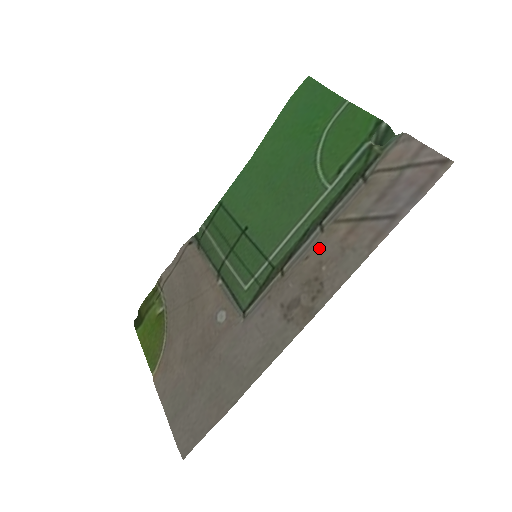
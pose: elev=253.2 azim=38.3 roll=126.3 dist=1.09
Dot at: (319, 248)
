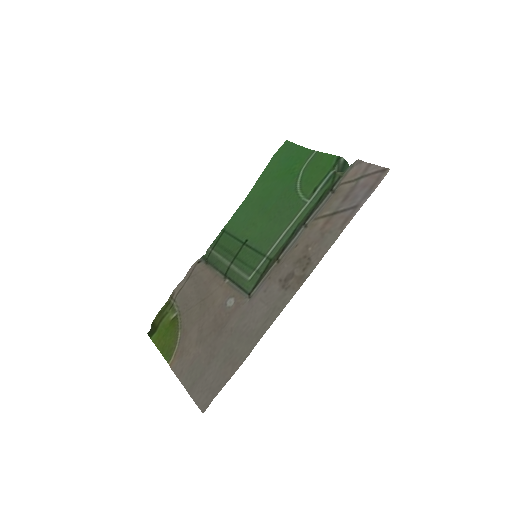
Dot at: (305, 237)
